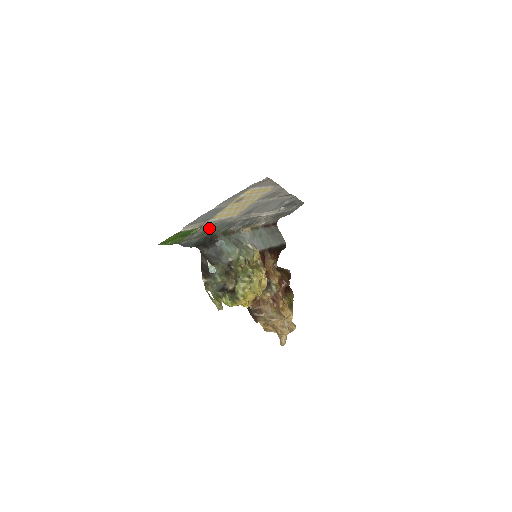
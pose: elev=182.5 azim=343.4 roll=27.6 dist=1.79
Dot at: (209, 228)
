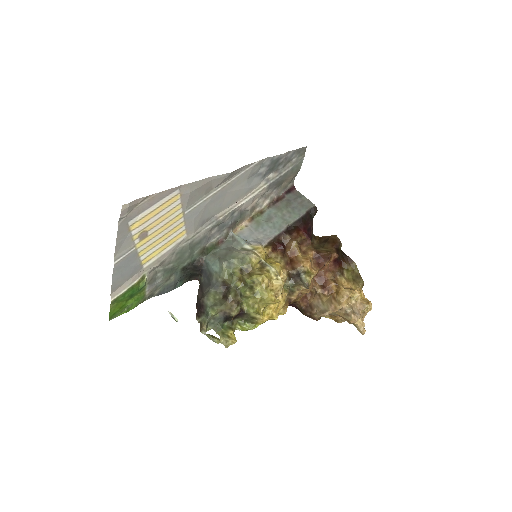
Dot at: (169, 265)
